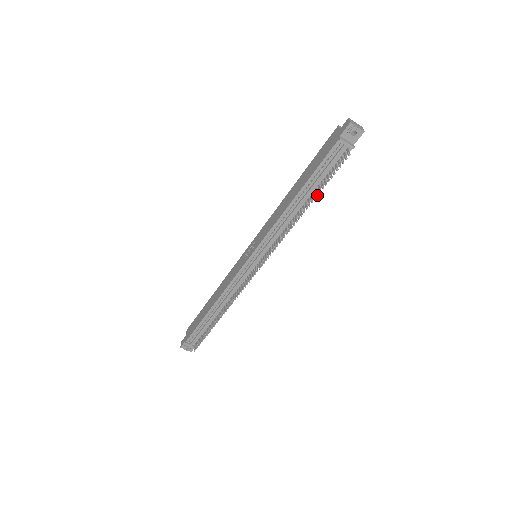
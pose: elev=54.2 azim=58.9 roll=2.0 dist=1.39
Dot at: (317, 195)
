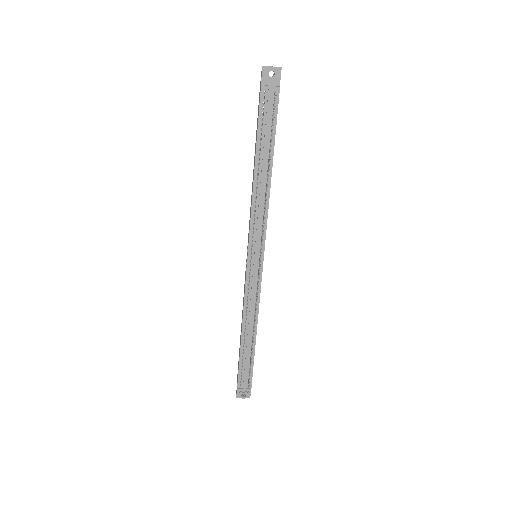
Dot at: (270, 153)
